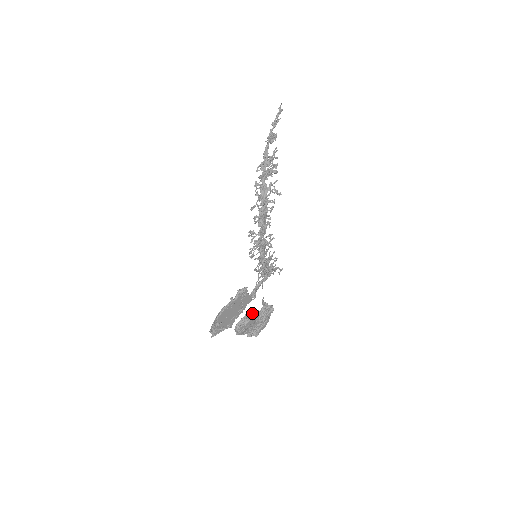
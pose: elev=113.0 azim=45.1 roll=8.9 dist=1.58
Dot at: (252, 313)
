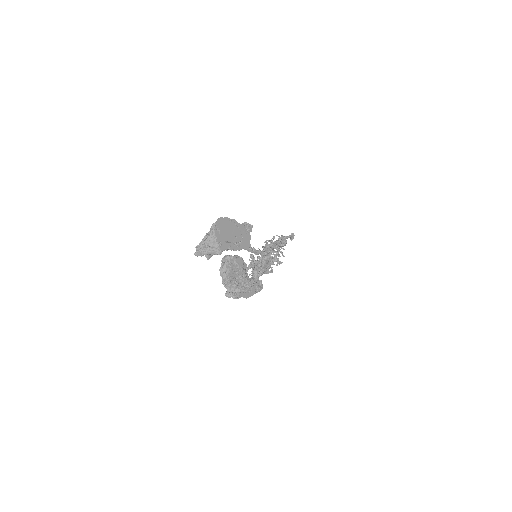
Dot at: occluded
